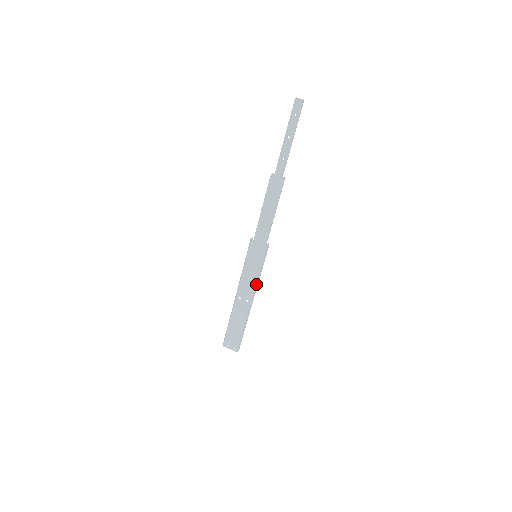
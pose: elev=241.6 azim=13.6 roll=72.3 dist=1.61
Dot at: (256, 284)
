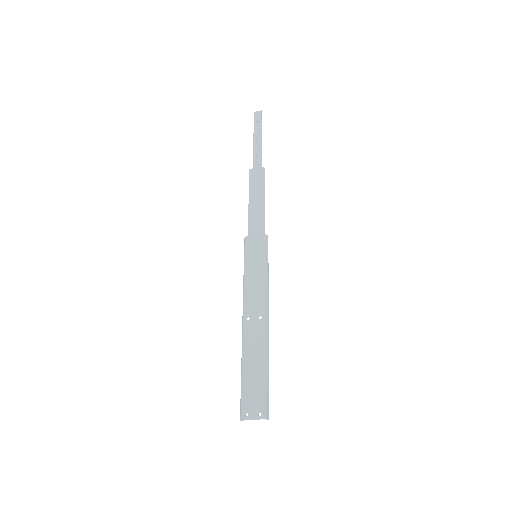
Dot at: (266, 288)
